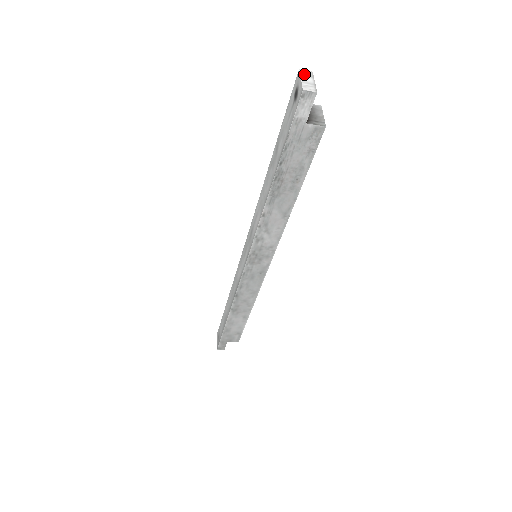
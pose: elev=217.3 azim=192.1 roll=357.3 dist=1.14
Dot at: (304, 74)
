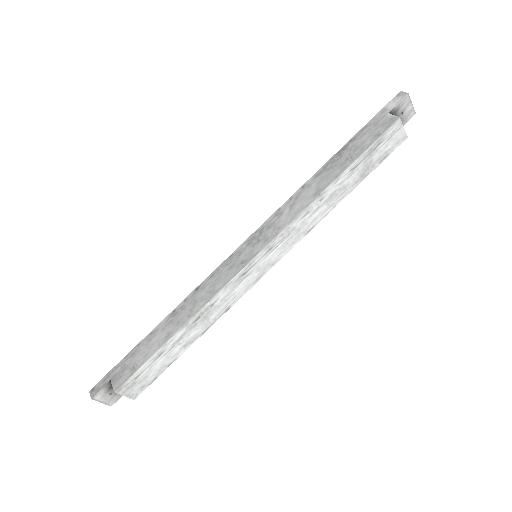
Dot at: occluded
